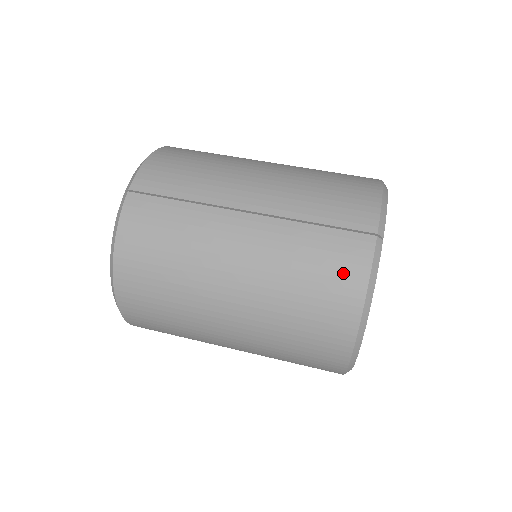
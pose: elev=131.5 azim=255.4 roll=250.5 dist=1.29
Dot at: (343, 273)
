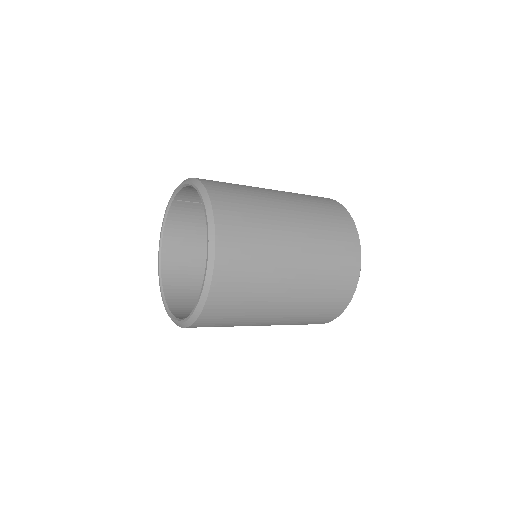
Dot at: occluded
